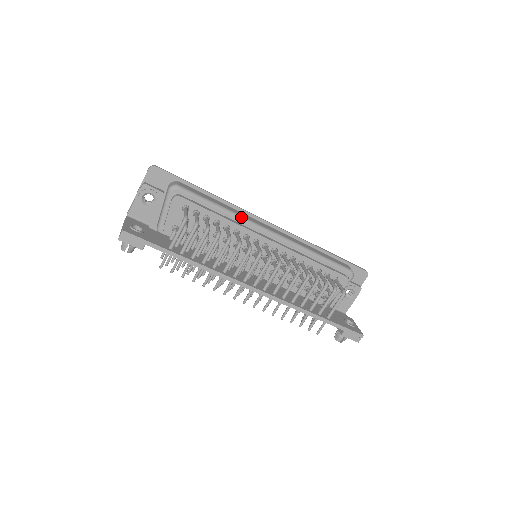
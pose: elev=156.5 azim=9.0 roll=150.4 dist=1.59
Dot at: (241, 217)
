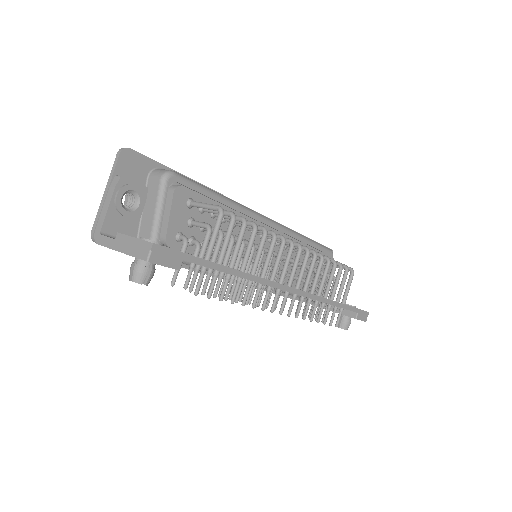
Dot at: (242, 206)
